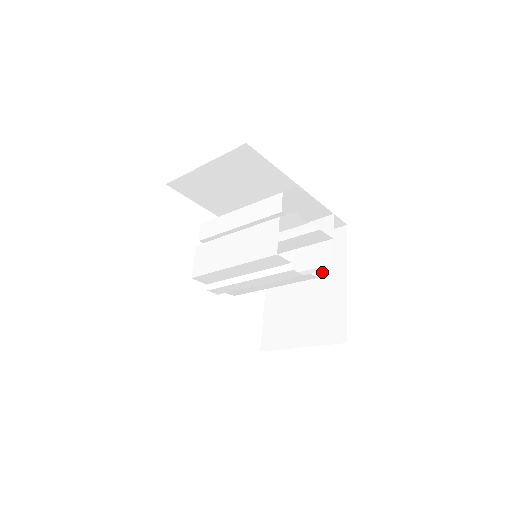
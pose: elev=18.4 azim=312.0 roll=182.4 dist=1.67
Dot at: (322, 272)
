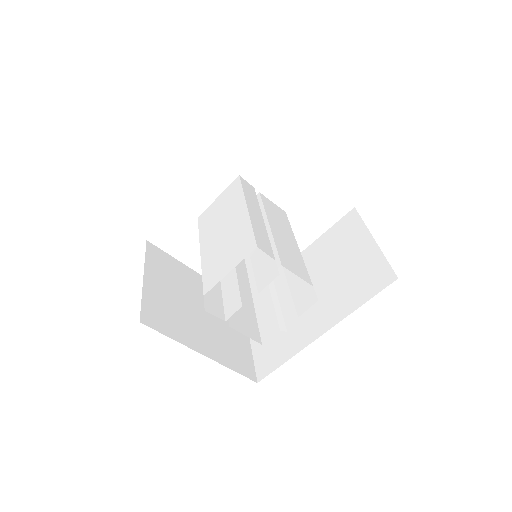
Dot at: occluded
